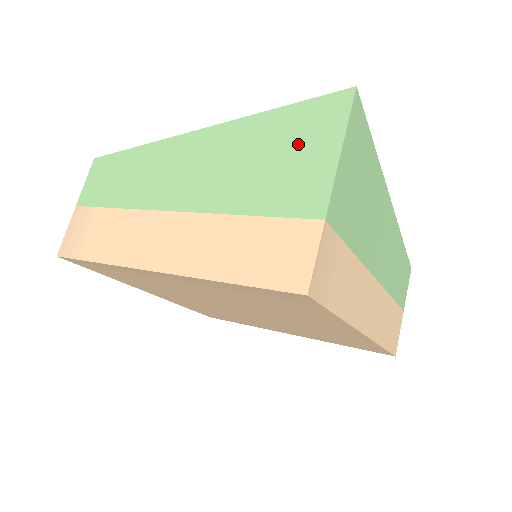
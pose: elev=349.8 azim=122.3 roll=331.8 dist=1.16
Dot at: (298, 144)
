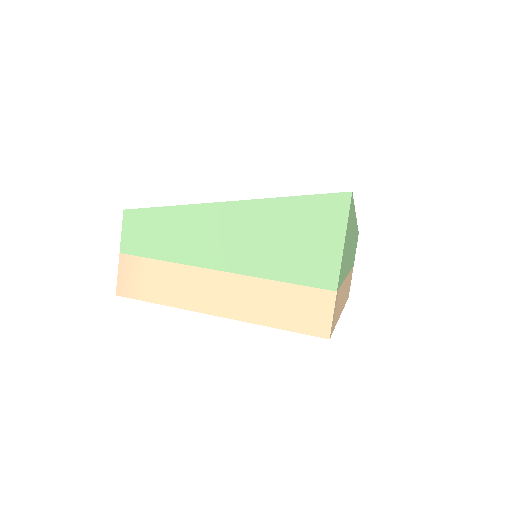
Dot at: (312, 231)
